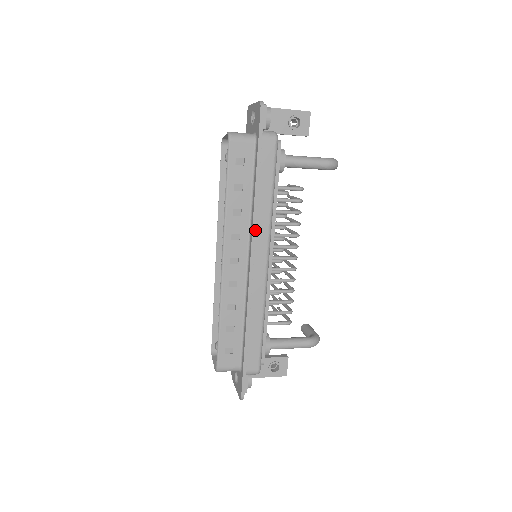
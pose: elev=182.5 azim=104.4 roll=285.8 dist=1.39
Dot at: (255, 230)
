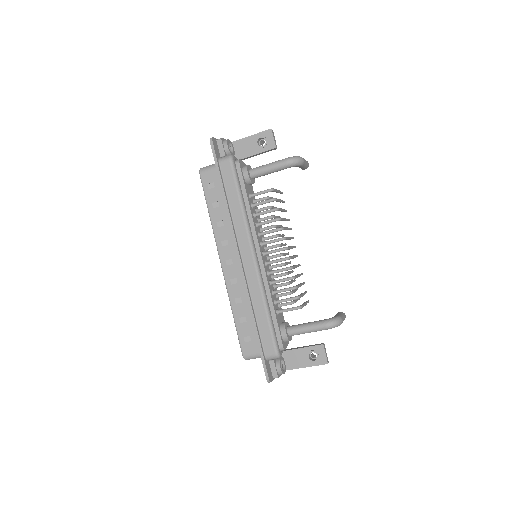
Dot at: (234, 233)
